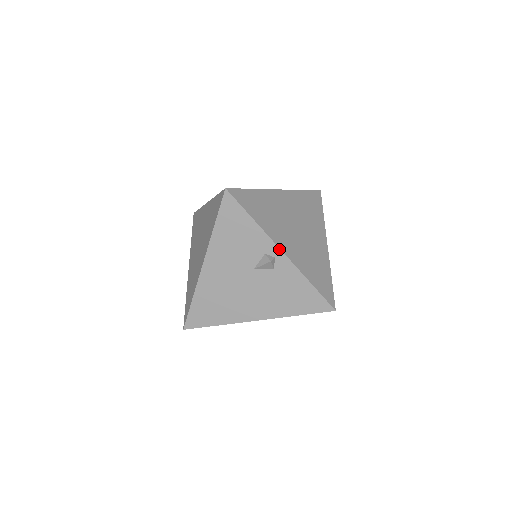
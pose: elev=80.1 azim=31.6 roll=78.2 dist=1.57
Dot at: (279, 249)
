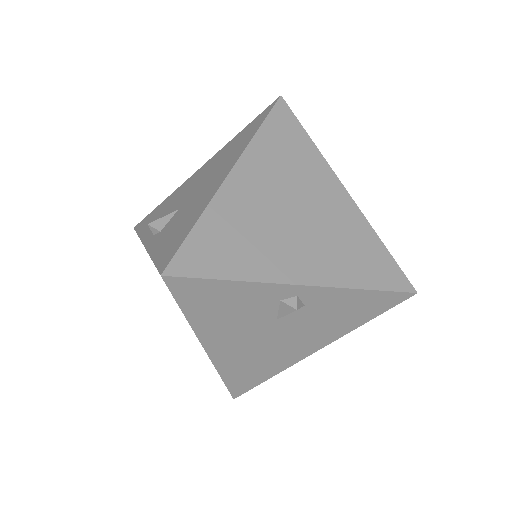
Dot at: (297, 286)
